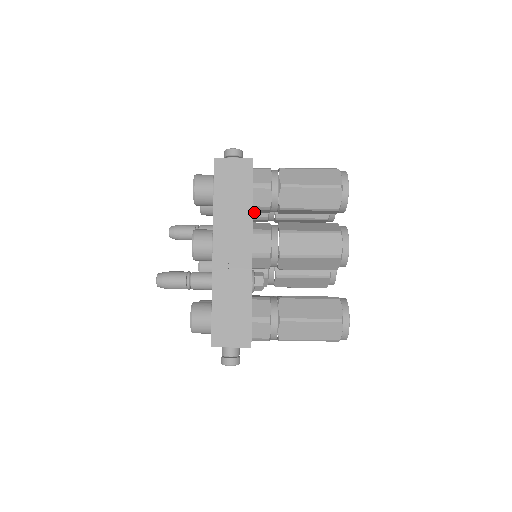
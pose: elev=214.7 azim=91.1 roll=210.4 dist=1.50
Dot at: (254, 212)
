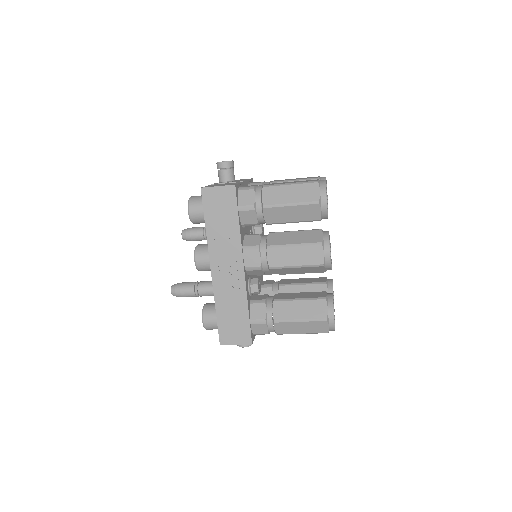
Dot at: occluded
